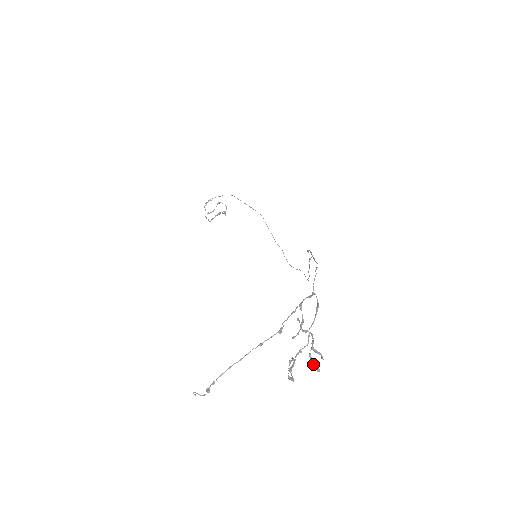
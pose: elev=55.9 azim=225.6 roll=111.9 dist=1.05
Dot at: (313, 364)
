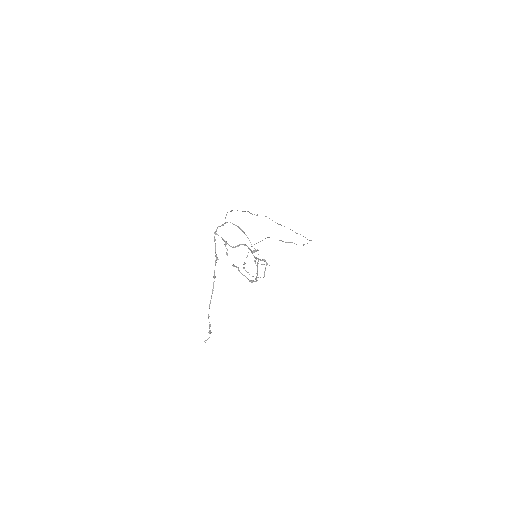
Dot at: occluded
